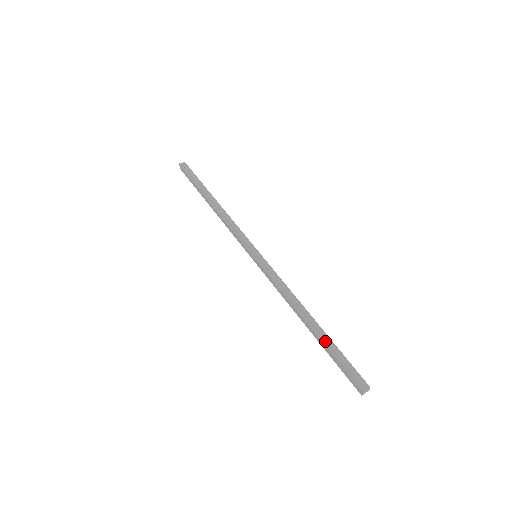
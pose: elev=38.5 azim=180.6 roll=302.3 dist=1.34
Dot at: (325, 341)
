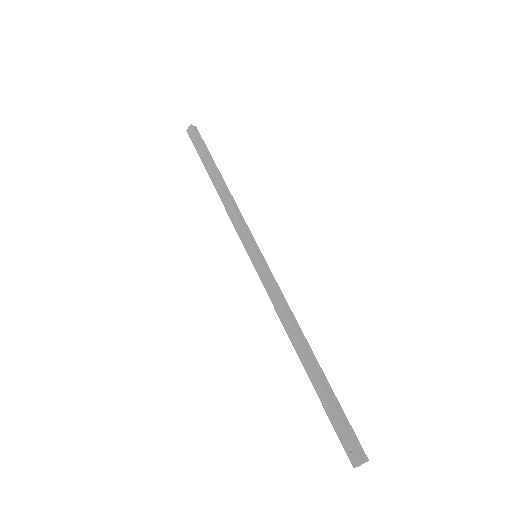
Dot at: (325, 383)
